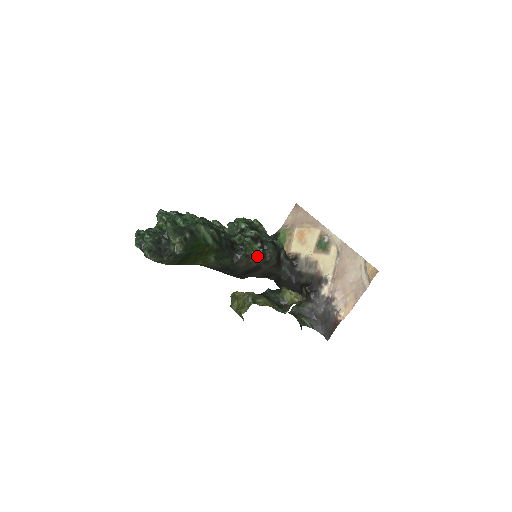
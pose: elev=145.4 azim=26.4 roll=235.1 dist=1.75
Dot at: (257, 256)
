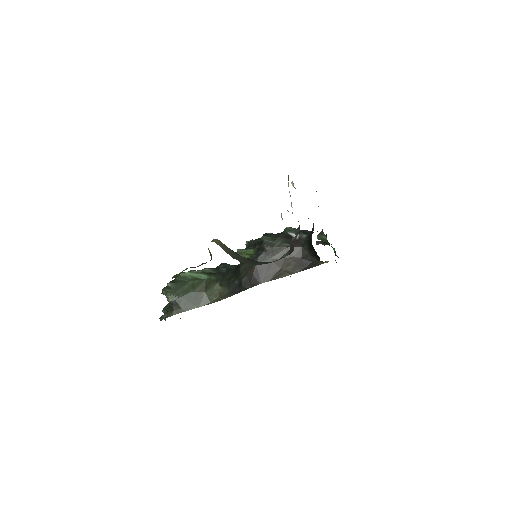
Dot at: (254, 255)
